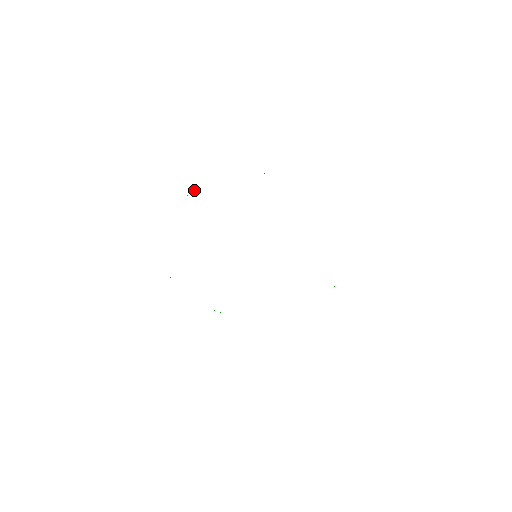
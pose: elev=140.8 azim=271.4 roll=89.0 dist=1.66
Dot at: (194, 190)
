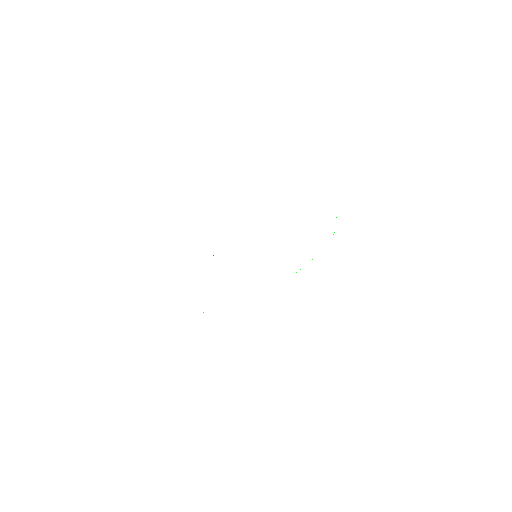
Dot at: occluded
